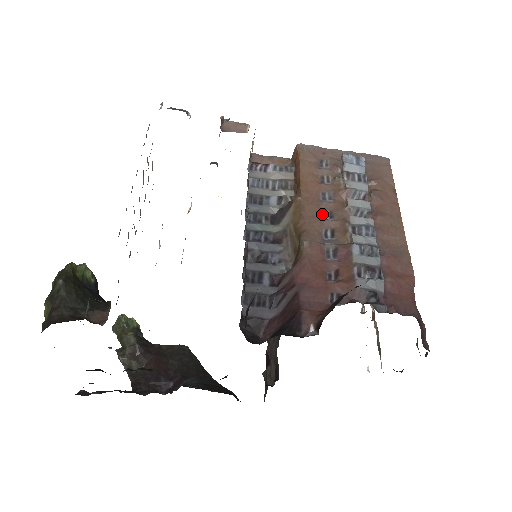
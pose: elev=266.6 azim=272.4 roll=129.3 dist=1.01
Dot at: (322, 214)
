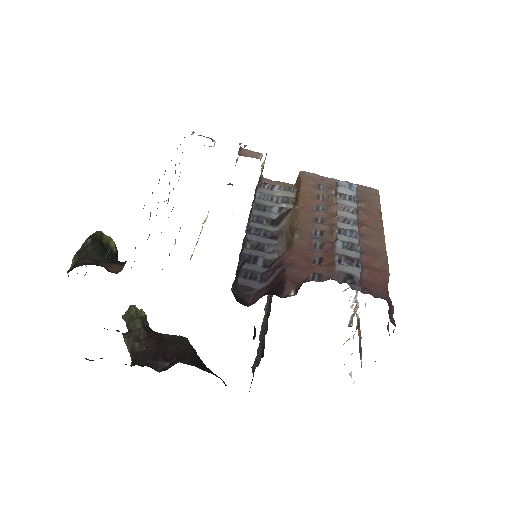
Dot at: (314, 220)
